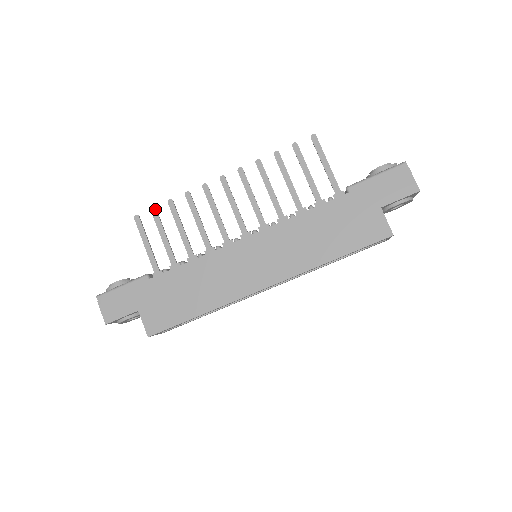
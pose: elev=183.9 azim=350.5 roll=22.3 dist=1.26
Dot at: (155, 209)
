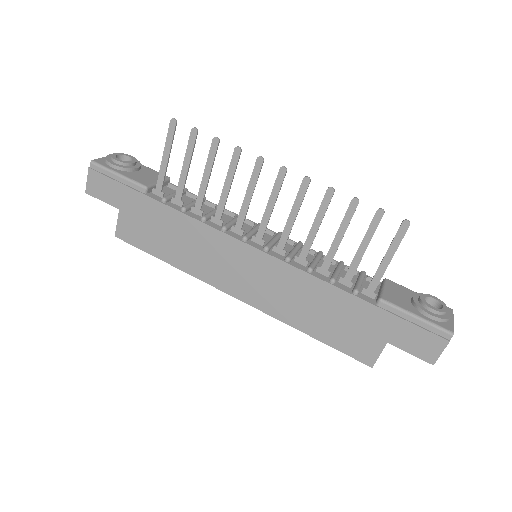
Dot at: (196, 132)
